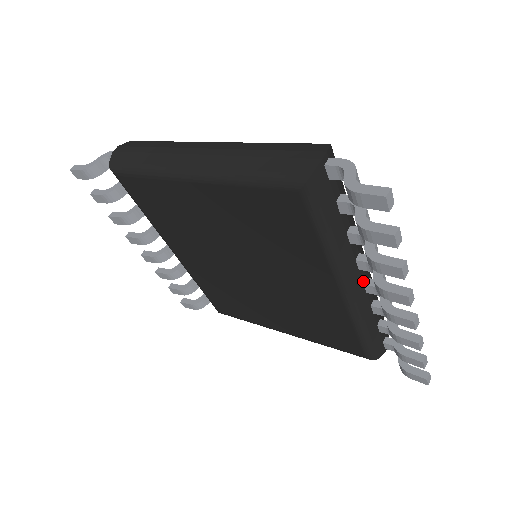
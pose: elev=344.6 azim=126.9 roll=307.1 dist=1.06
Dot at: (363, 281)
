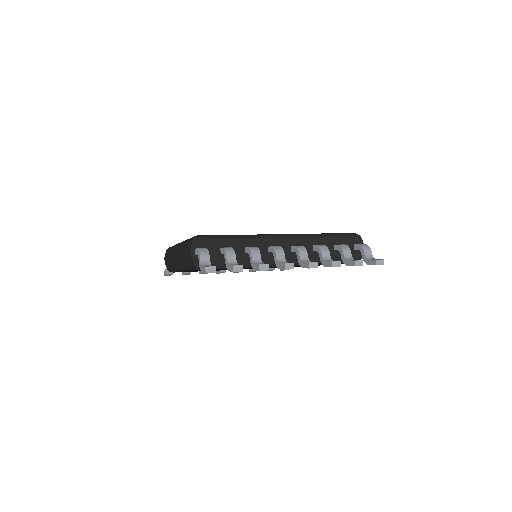
Dot at: (289, 251)
